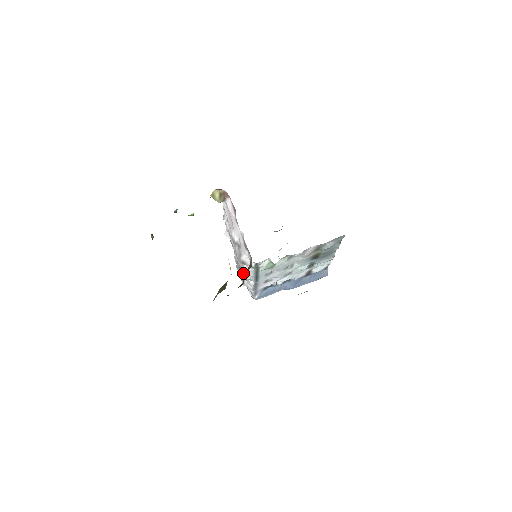
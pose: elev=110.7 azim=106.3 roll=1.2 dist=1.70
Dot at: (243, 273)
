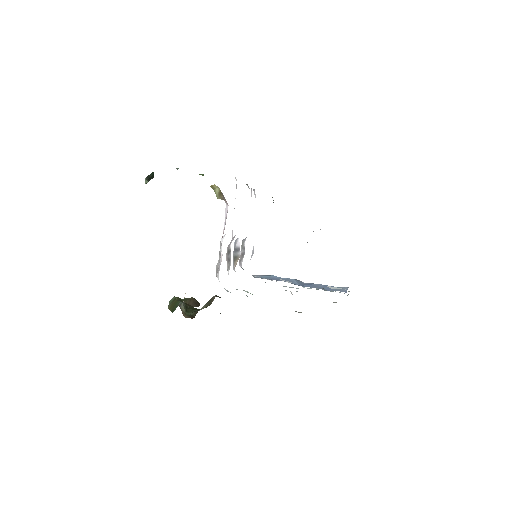
Dot at: (234, 266)
